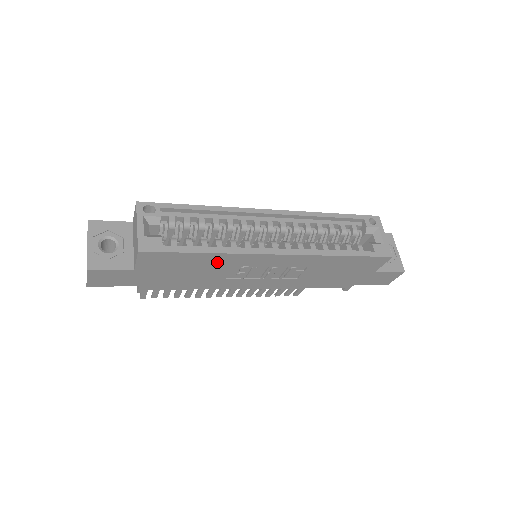
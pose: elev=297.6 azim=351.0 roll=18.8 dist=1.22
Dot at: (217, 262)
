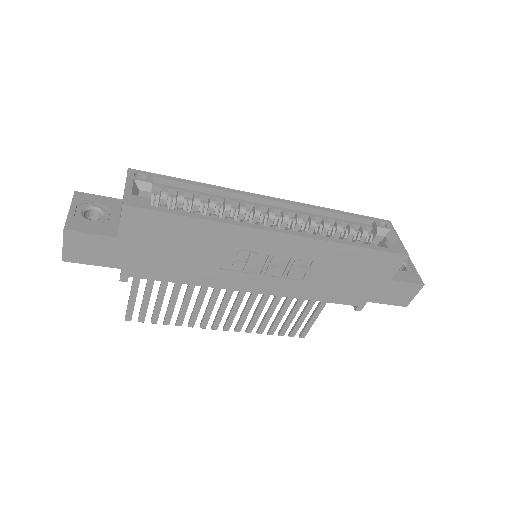
Dot at: (211, 237)
